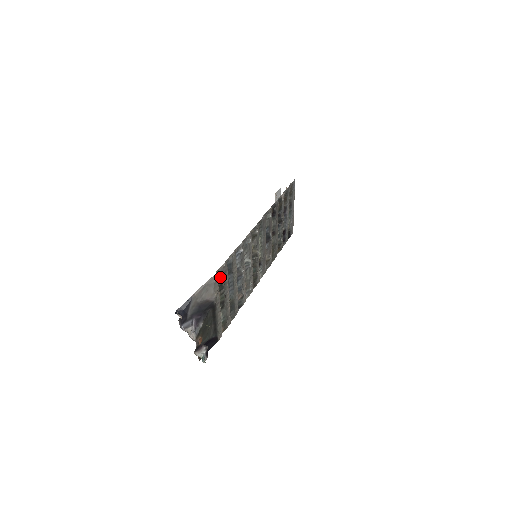
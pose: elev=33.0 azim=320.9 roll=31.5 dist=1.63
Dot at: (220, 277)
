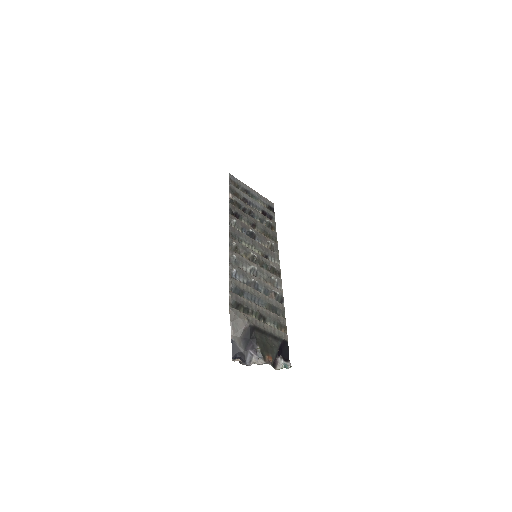
Dot at: (237, 305)
